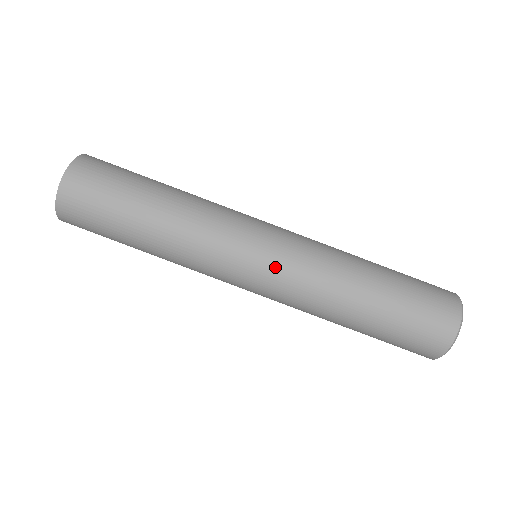
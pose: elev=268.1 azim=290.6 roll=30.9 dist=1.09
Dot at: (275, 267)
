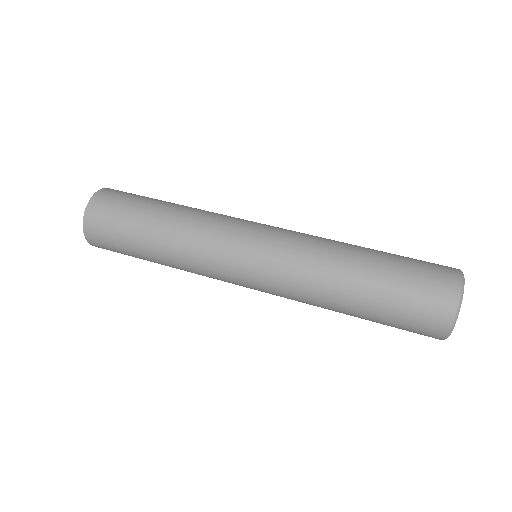
Dot at: (265, 266)
